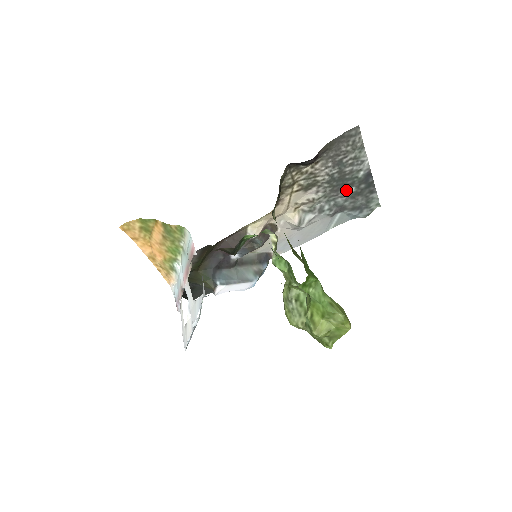
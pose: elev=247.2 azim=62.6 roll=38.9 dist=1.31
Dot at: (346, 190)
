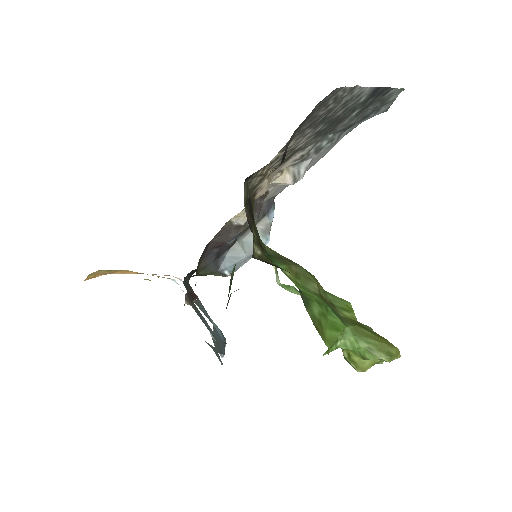
Dot at: (346, 120)
